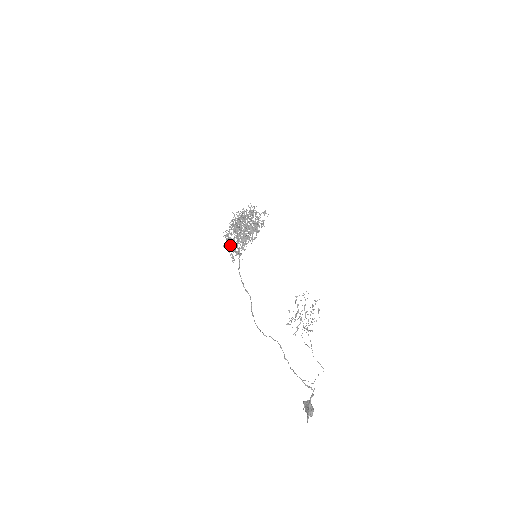
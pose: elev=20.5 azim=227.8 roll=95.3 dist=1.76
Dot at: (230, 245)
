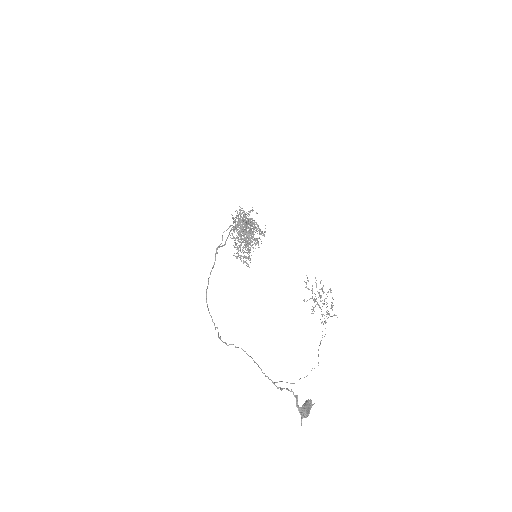
Dot at: (247, 250)
